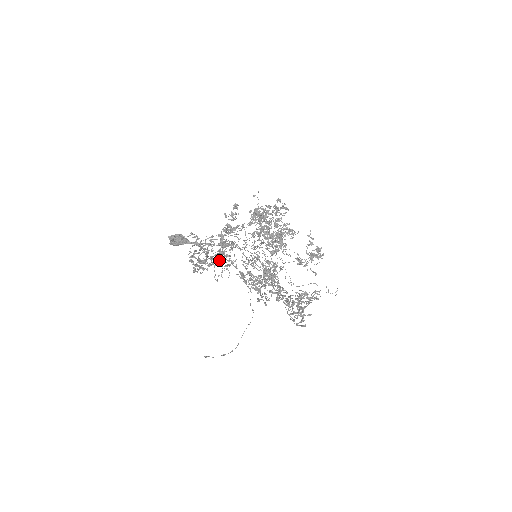
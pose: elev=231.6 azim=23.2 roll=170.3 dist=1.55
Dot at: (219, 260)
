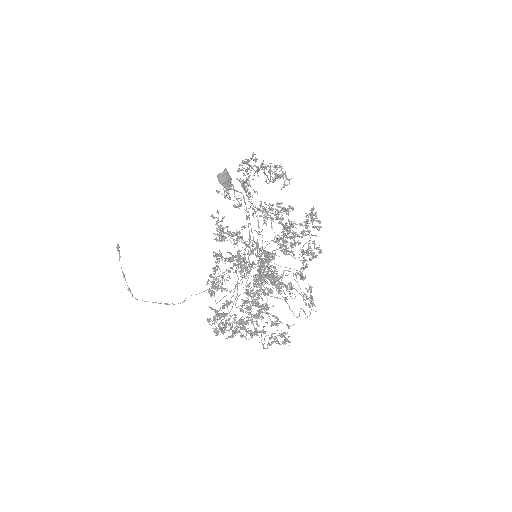
Dot at: (221, 235)
